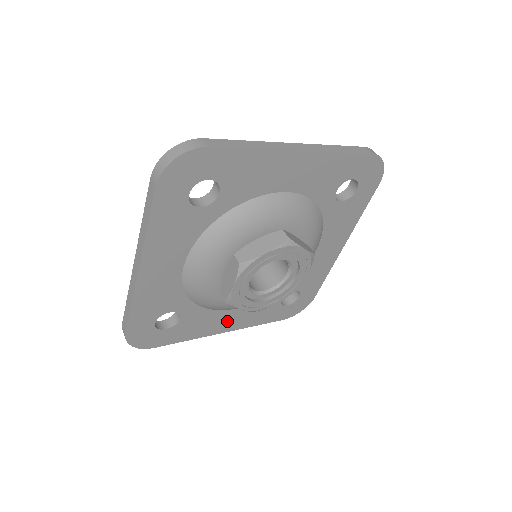
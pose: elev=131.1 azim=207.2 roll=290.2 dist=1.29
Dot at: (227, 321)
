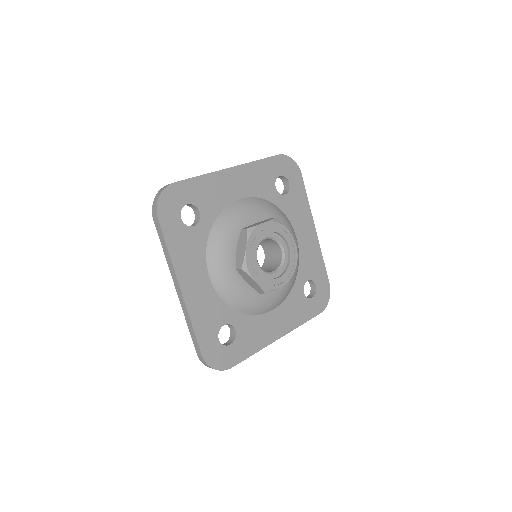
Dot at: (194, 281)
